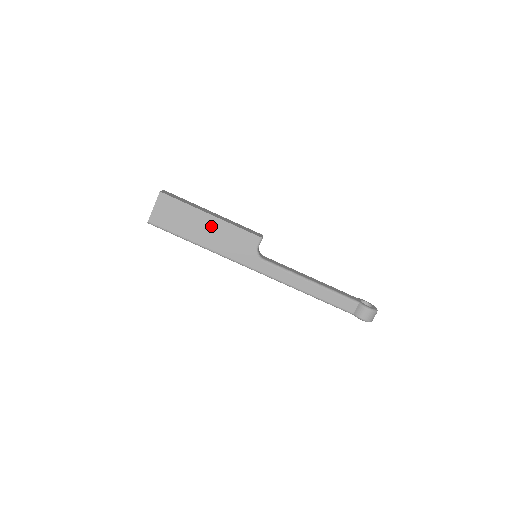
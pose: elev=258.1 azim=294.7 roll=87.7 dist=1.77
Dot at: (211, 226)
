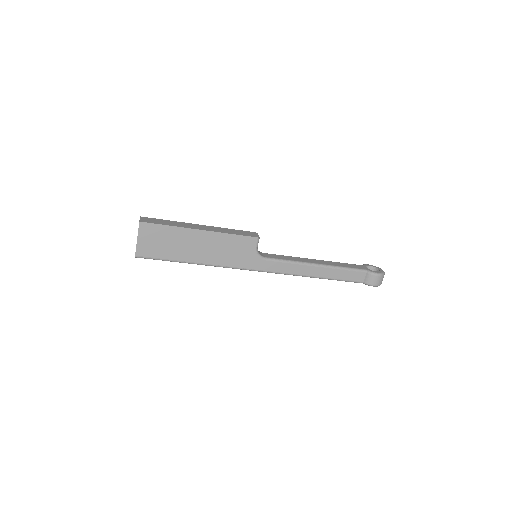
Dot at: (204, 241)
